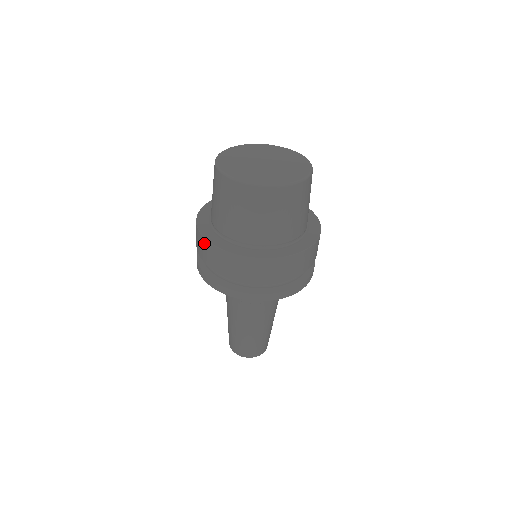
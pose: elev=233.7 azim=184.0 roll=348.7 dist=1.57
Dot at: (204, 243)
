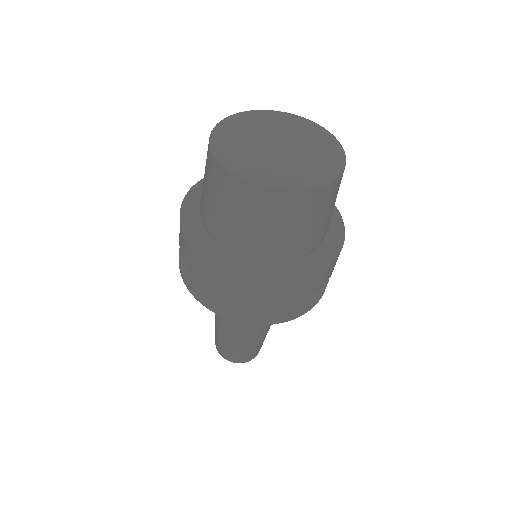
Dot at: (222, 275)
